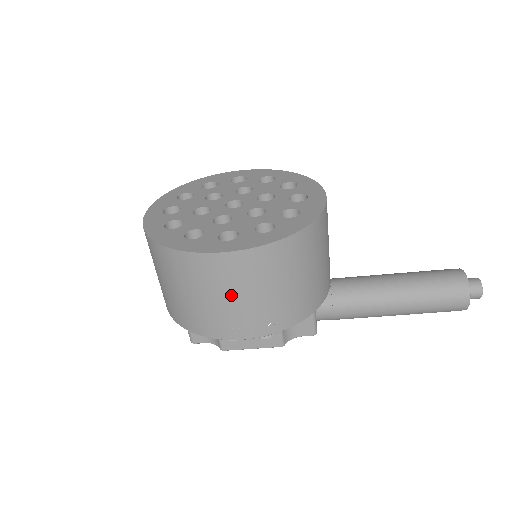
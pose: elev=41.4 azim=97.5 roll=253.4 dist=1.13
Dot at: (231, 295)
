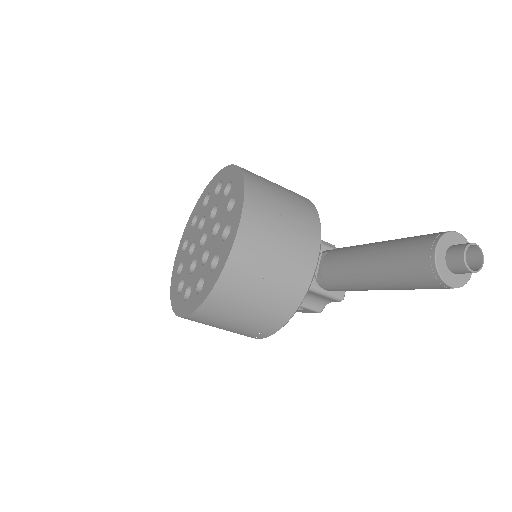
Dot at: (216, 327)
